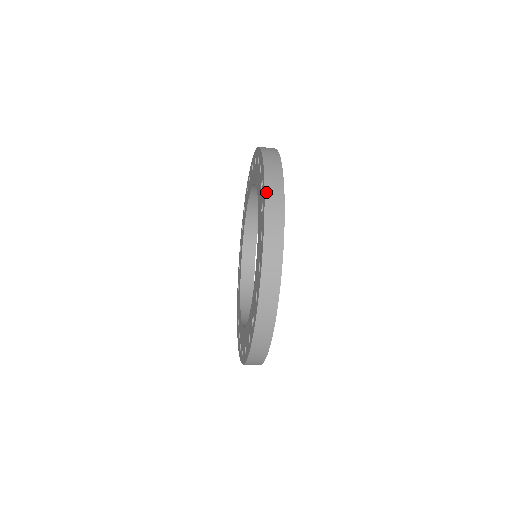
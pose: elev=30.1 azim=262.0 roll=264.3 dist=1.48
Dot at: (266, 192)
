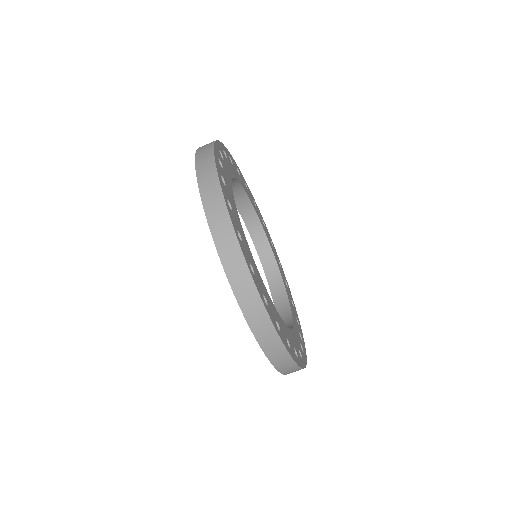
Dot at: occluded
